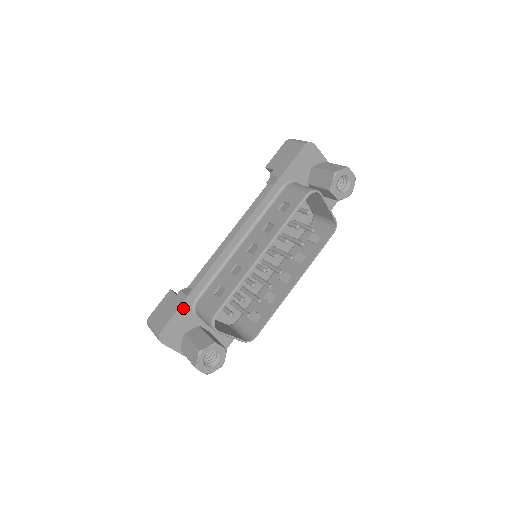
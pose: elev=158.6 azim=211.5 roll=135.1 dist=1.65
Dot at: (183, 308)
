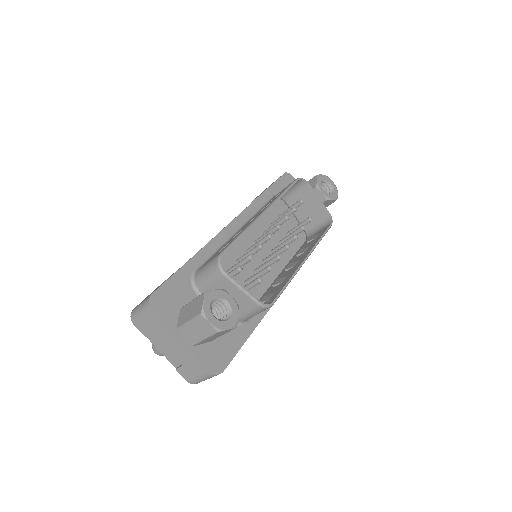
Dot at: (180, 275)
